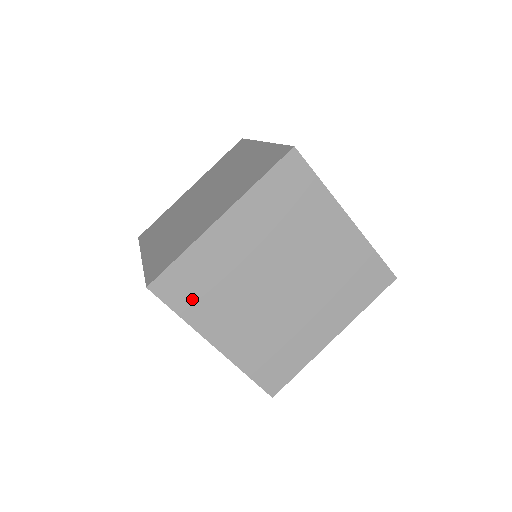
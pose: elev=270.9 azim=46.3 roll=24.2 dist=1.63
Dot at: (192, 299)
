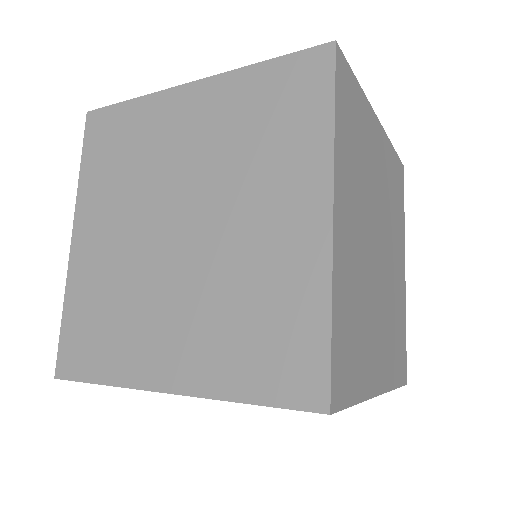
Dot at: (355, 365)
